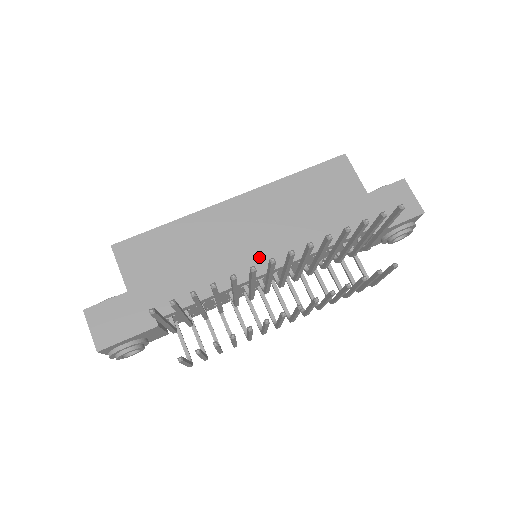
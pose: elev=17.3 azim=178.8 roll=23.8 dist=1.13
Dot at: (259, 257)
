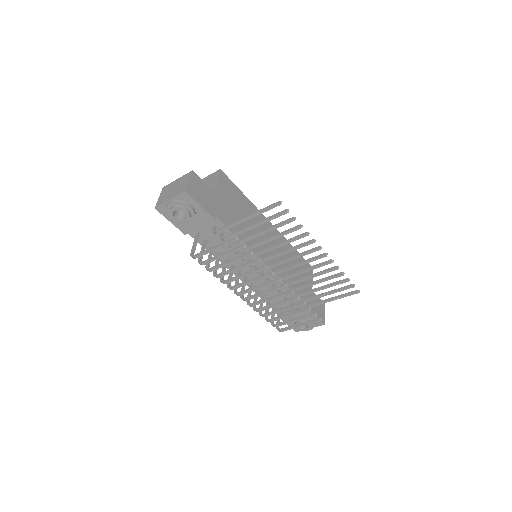
Dot at: (267, 255)
